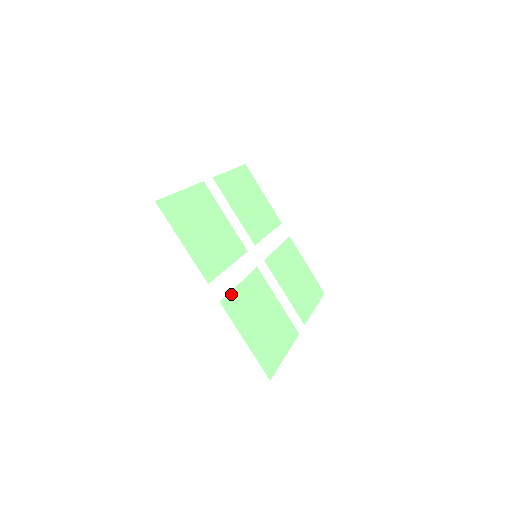
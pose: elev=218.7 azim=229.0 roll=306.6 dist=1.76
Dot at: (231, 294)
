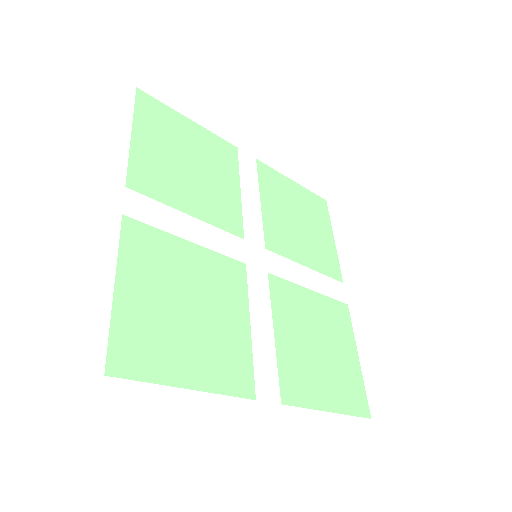
Dot at: (157, 231)
